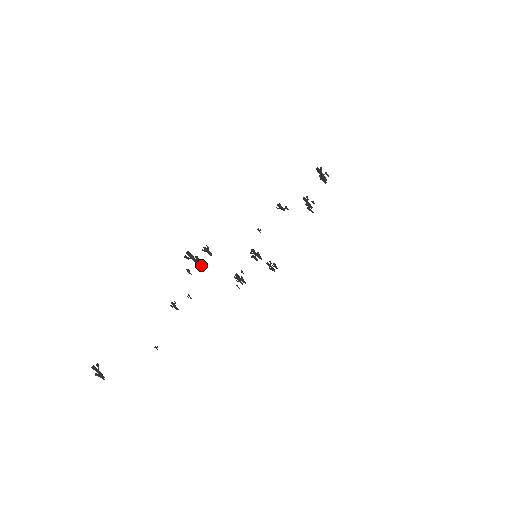
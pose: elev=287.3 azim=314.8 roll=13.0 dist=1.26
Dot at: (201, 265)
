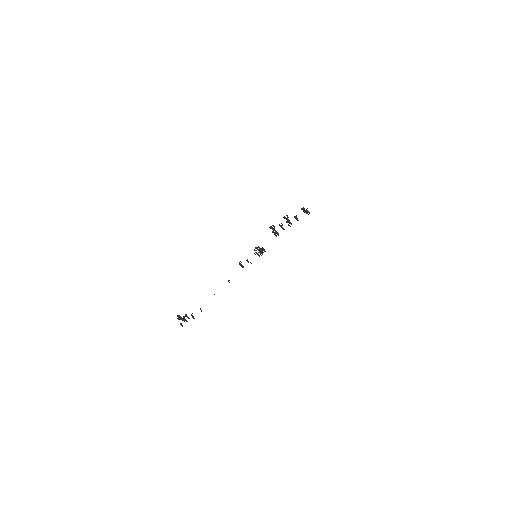
Dot at: (187, 321)
